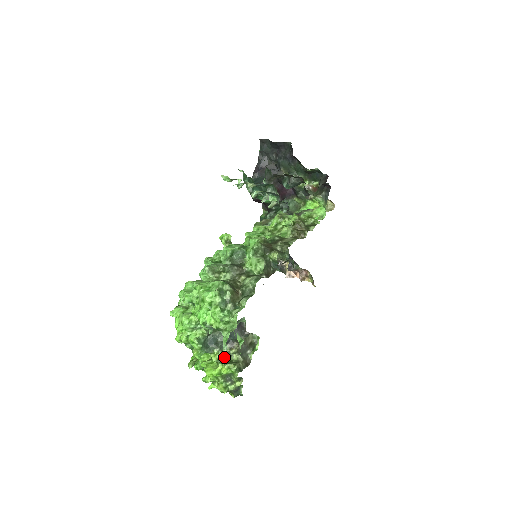
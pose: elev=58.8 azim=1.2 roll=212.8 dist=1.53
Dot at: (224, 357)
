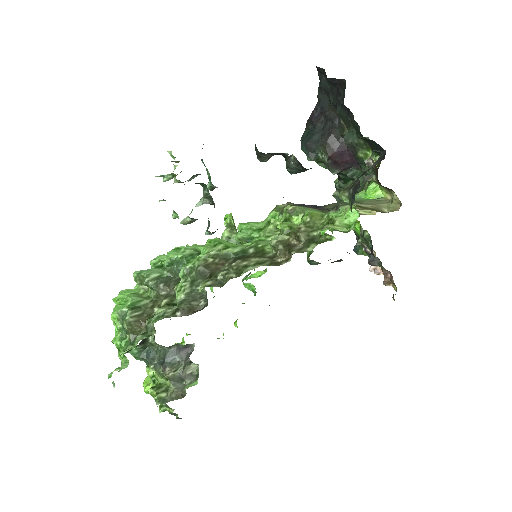
Dot at: (158, 377)
